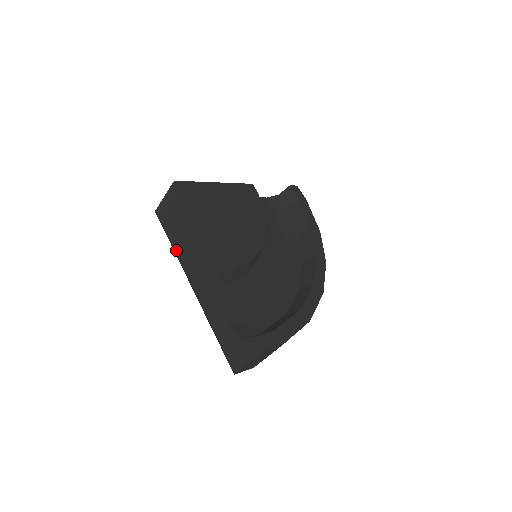
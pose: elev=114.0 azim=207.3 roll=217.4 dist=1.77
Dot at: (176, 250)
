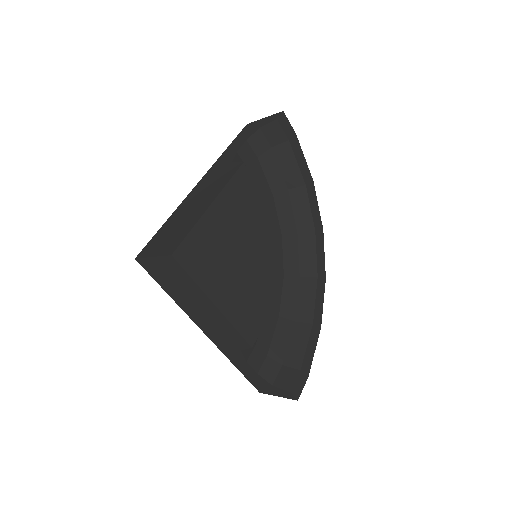
Dot at: (179, 303)
